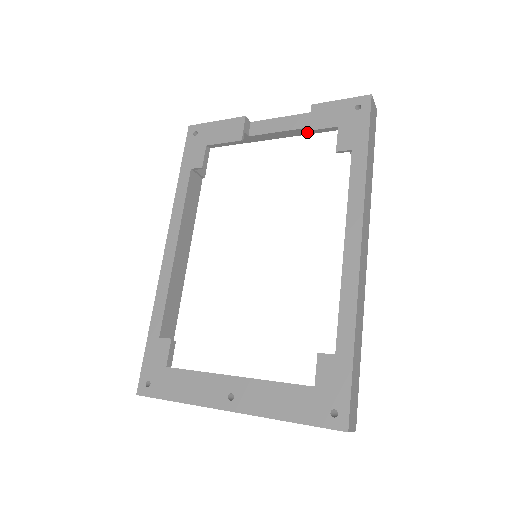
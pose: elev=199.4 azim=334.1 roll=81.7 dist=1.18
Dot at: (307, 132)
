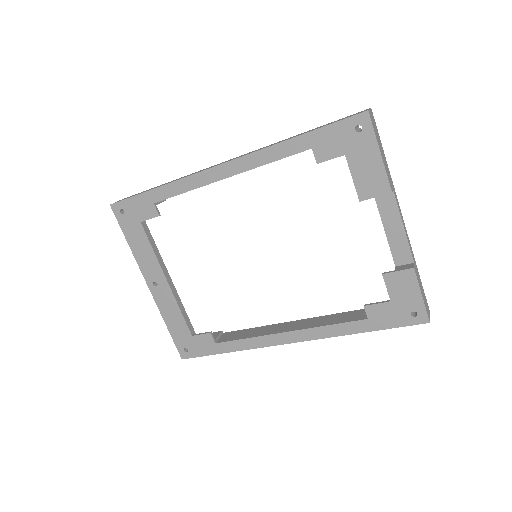
Dot at: occluded
